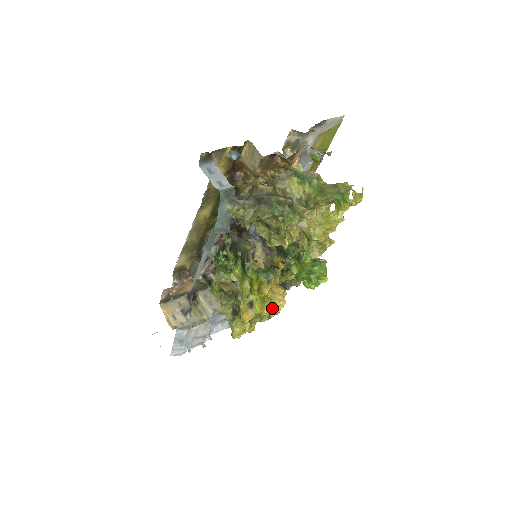
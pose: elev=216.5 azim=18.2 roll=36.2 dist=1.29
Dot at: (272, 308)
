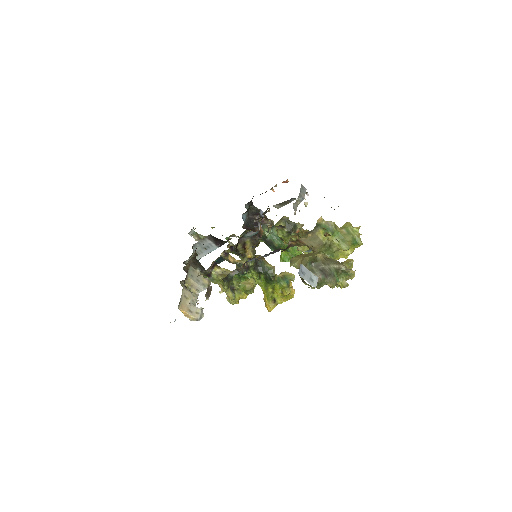
Dot at: (289, 298)
